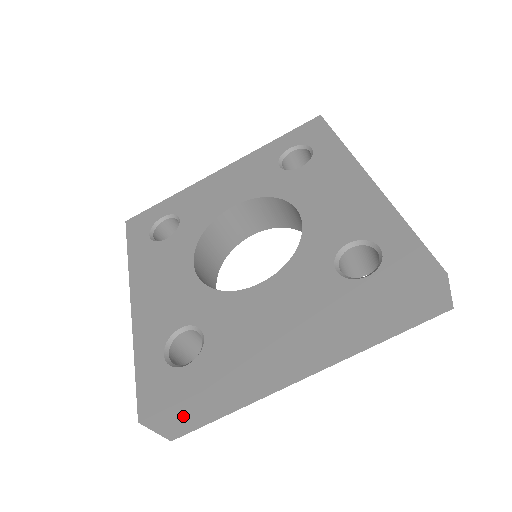
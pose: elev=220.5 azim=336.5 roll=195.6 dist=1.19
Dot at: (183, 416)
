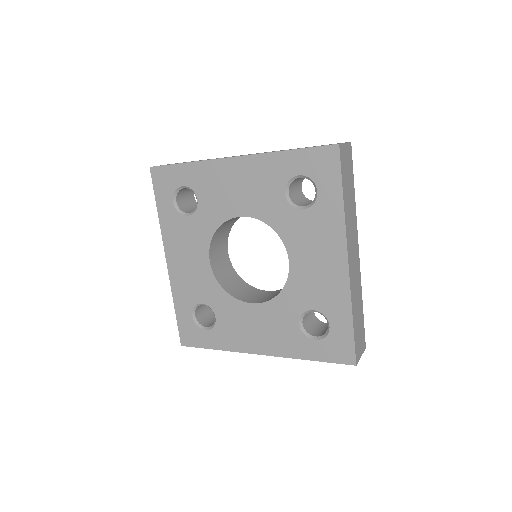
Dot at: occluded
